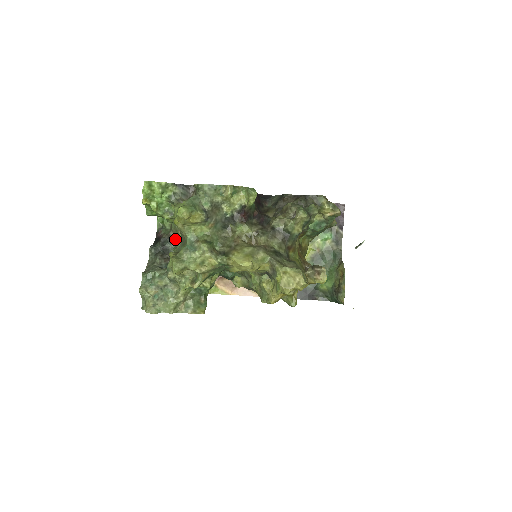
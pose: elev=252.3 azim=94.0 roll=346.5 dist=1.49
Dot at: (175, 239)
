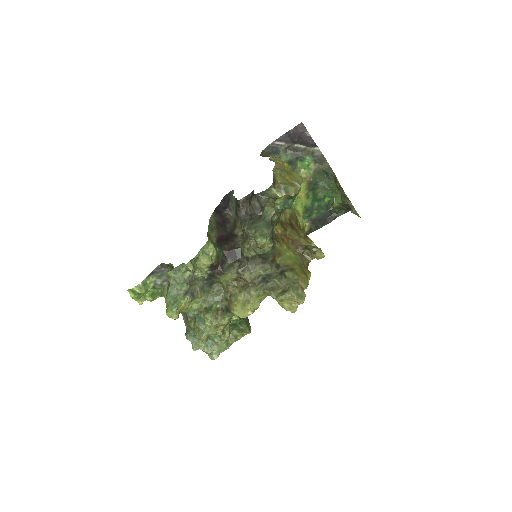
Dot at: occluded
